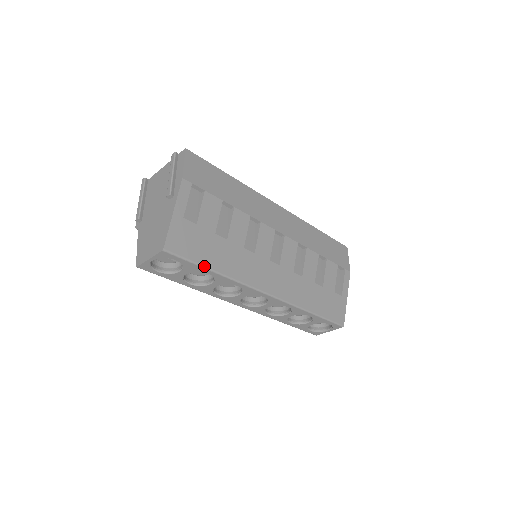
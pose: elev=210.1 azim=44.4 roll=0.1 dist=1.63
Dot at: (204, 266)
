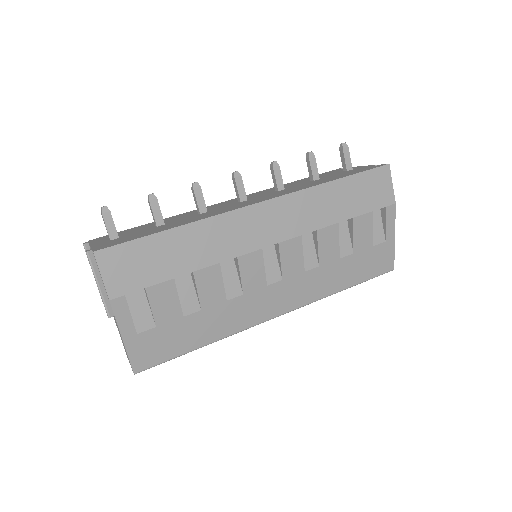
Dot at: (187, 352)
